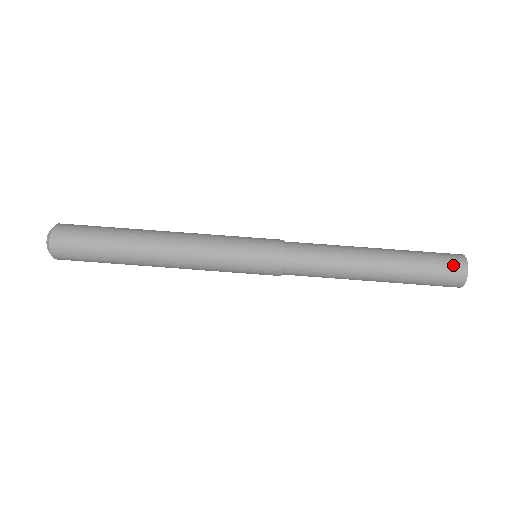
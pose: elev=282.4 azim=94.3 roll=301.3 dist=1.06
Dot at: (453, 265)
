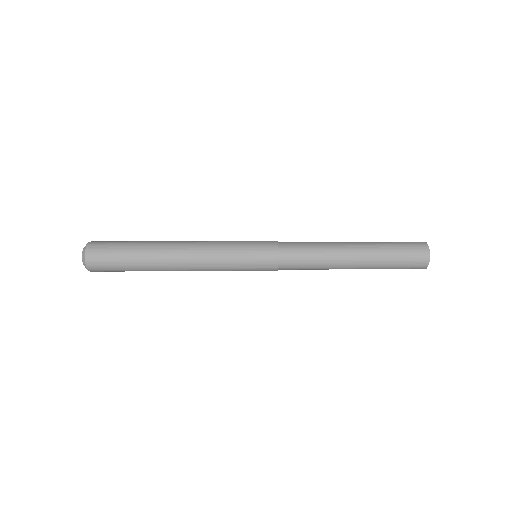
Dot at: (418, 256)
